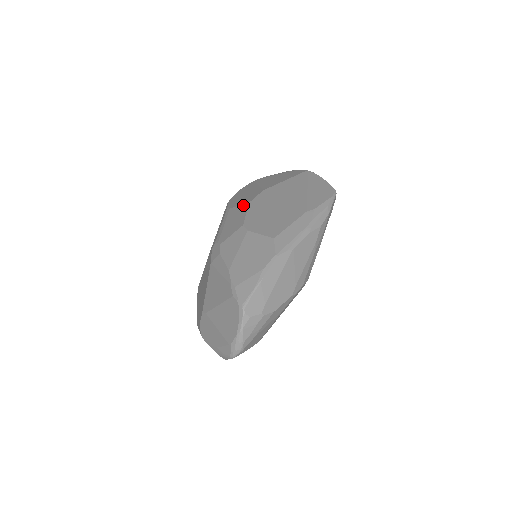
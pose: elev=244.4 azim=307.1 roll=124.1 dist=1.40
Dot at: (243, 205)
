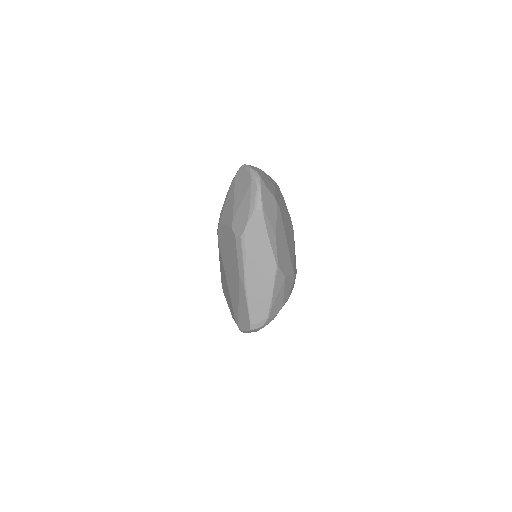
Dot at: occluded
